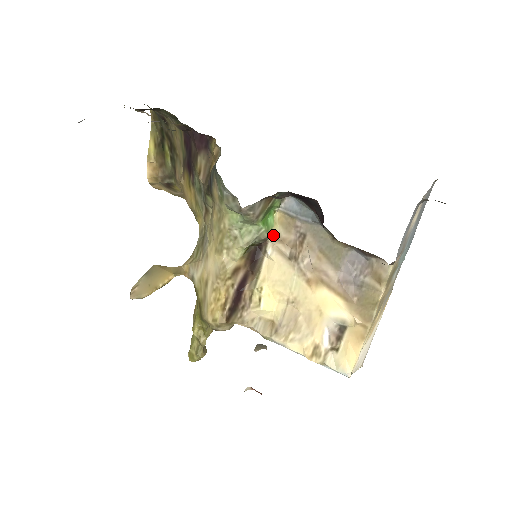
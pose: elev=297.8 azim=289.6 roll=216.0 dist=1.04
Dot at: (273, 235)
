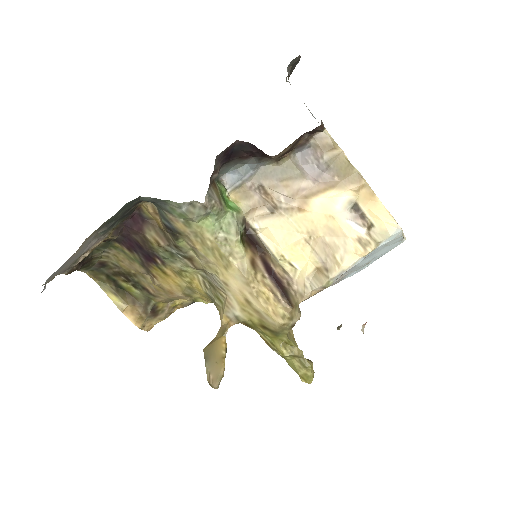
Dot at: (245, 212)
